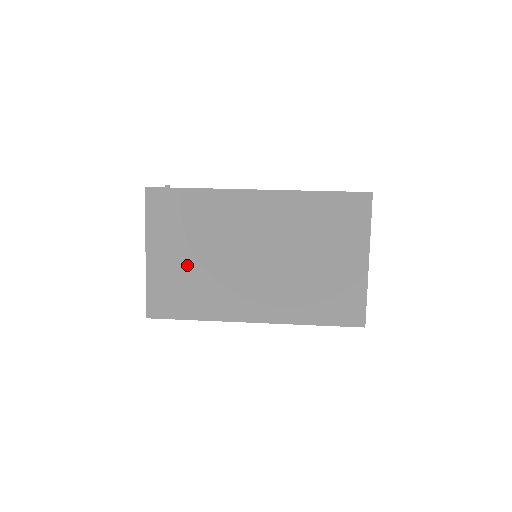
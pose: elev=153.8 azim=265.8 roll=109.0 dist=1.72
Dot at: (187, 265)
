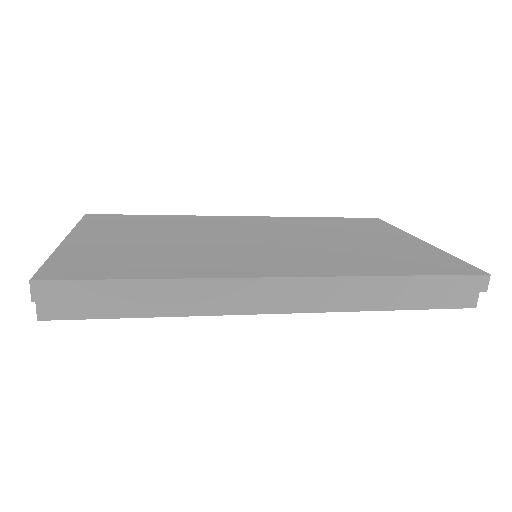
Dot at: (141, 244)
